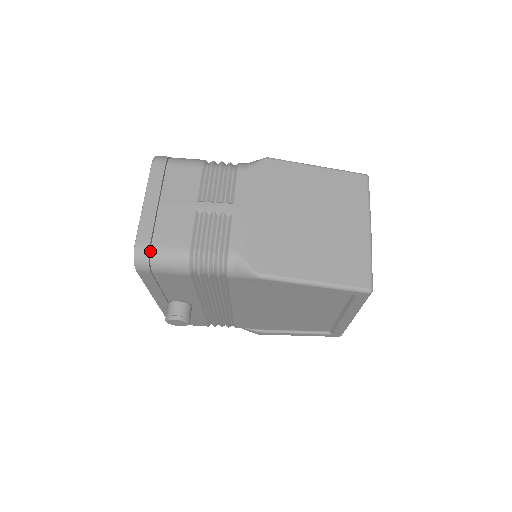
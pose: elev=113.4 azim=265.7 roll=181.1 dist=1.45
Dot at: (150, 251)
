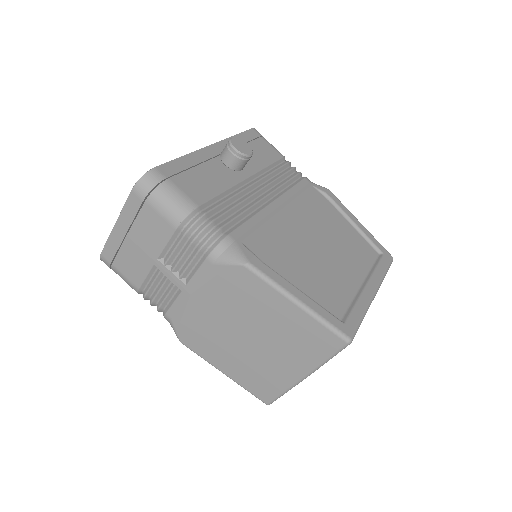
Dot at: (112, 264)
